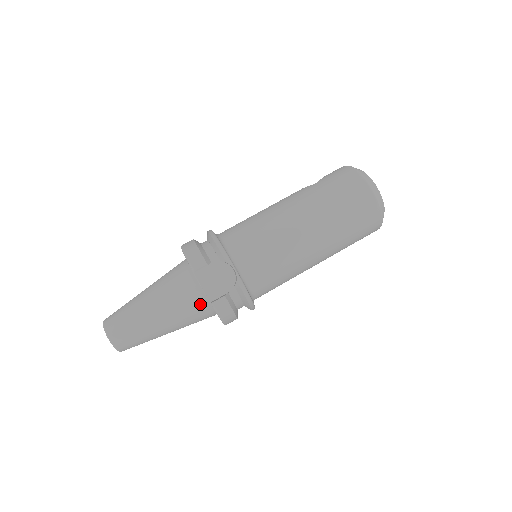
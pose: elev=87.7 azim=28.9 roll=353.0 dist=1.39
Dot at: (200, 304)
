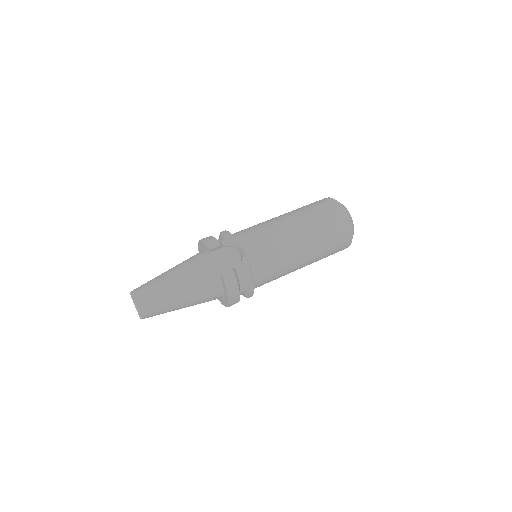
Dot at: (212, 278)
